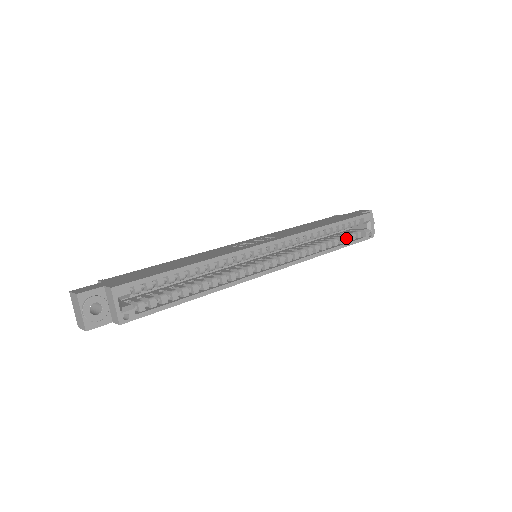
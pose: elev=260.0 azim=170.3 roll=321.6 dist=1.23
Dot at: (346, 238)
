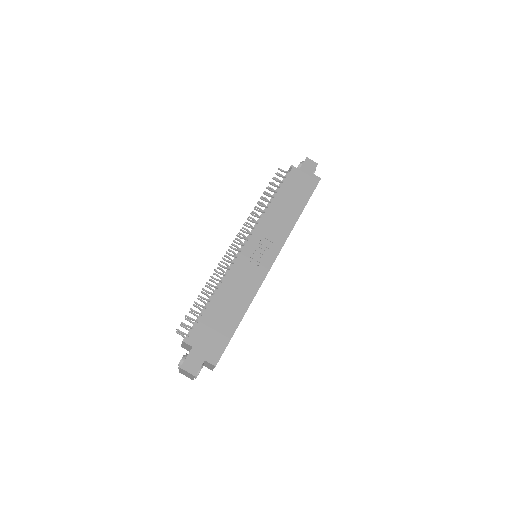
Dot at: occluded
